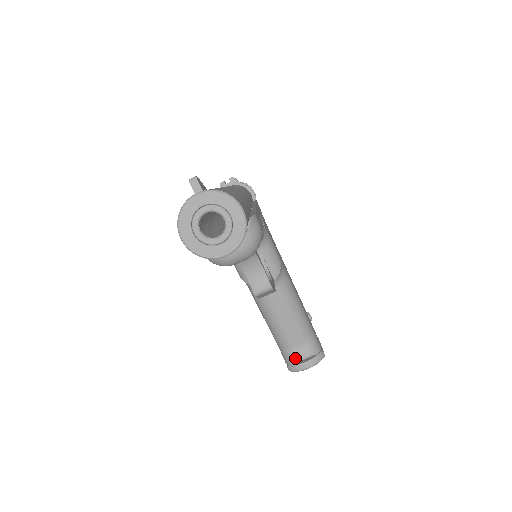
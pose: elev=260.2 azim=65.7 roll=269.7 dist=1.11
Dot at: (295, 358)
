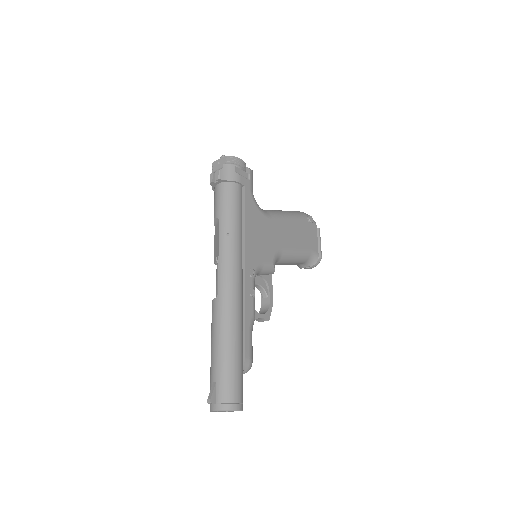
Dot at: (301, 267)
